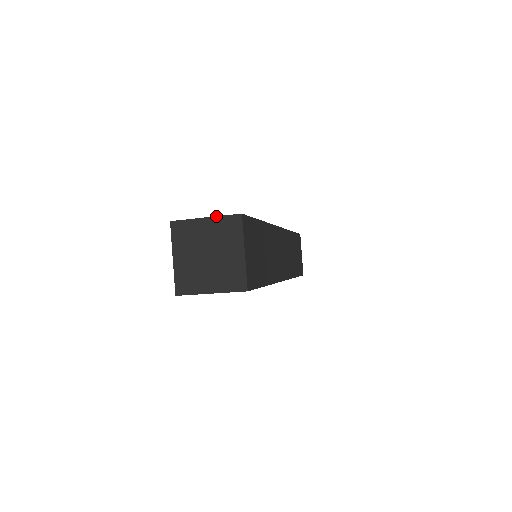
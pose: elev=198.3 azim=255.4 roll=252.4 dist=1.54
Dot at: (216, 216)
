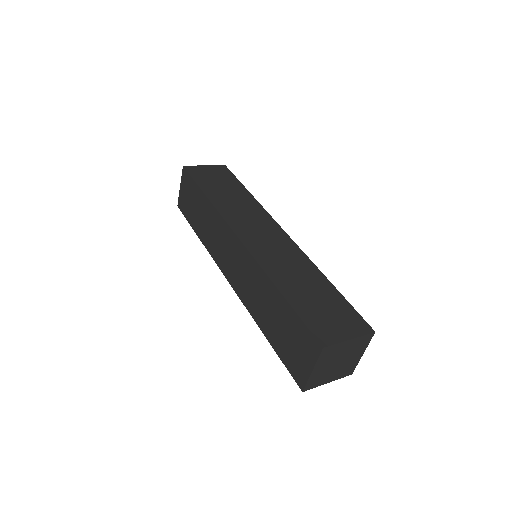
Dot at: (358, 337)
